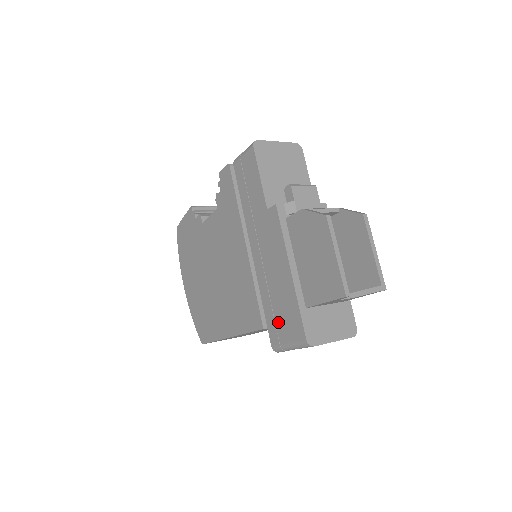
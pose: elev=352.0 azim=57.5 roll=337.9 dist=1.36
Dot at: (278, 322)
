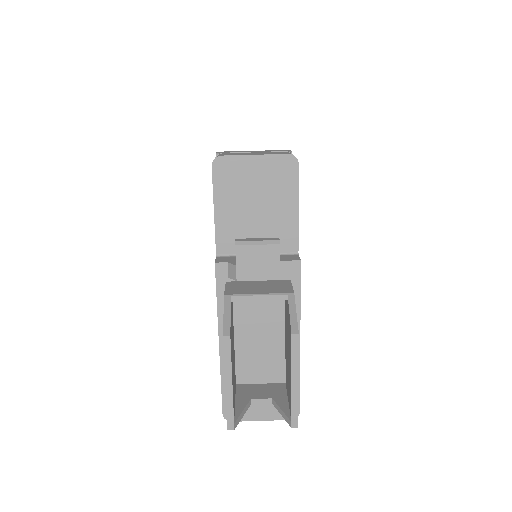
Dot at: occluded
